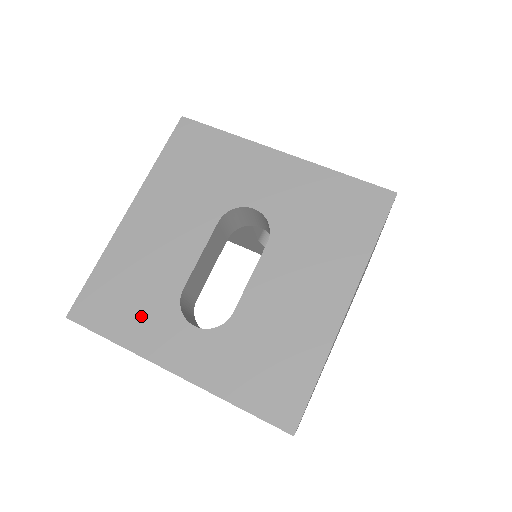
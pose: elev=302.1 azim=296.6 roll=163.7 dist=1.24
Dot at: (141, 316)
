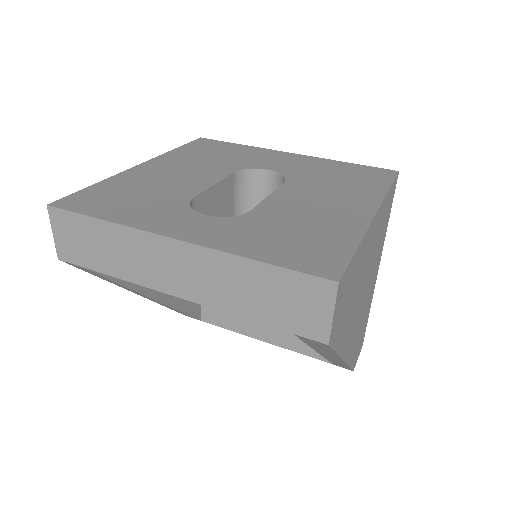
Dot at: (142, 207)
